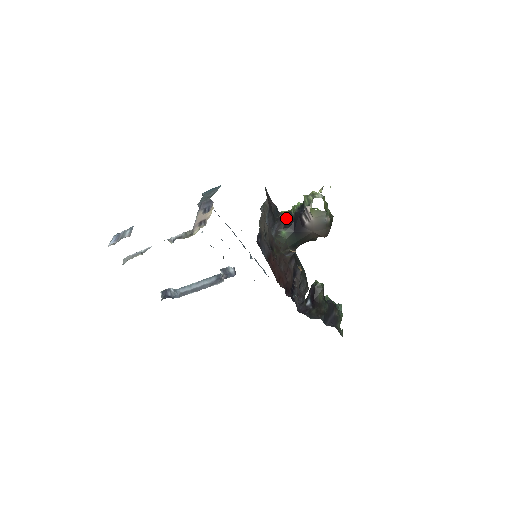
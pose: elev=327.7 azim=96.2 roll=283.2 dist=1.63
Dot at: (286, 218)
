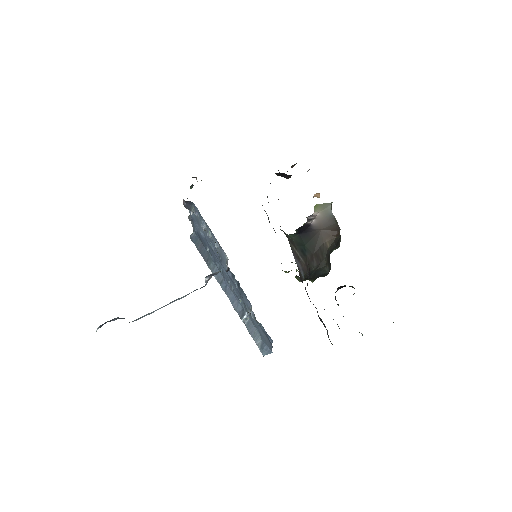
Dot at: occluded
